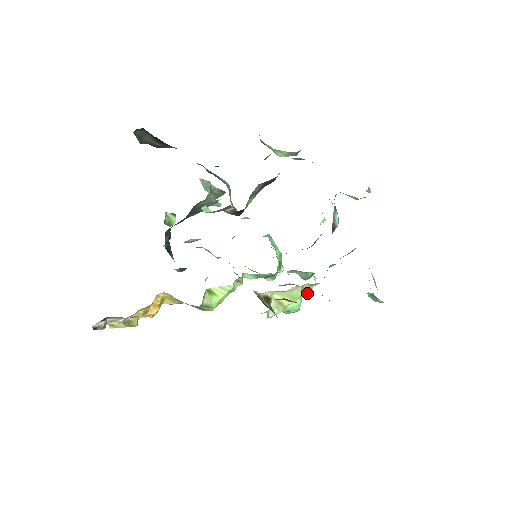
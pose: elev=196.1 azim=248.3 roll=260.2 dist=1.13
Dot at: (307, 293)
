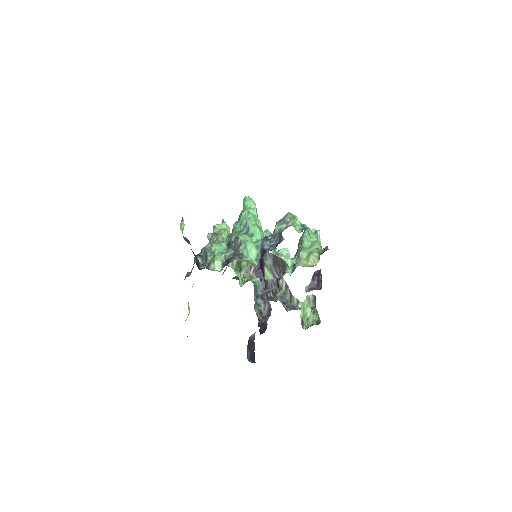
Dot at: occluded
